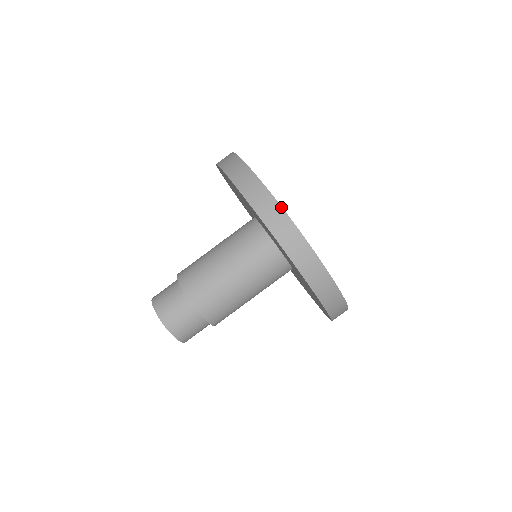
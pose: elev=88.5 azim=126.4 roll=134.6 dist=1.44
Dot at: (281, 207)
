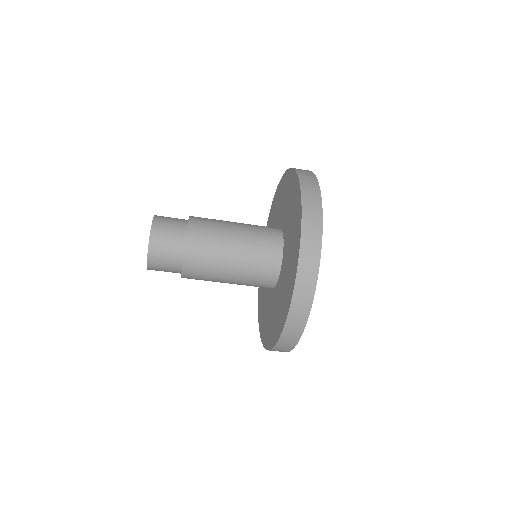
Dot at: occluded
